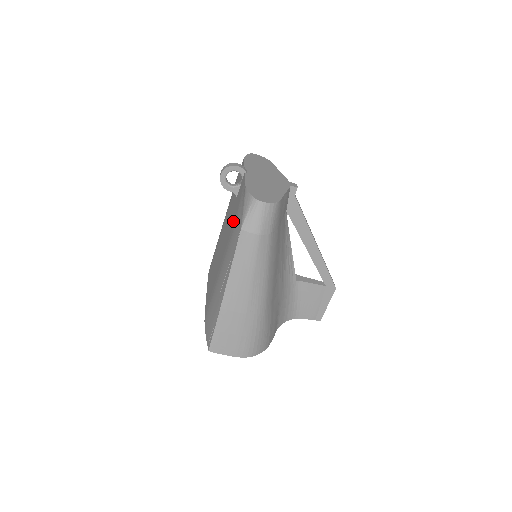
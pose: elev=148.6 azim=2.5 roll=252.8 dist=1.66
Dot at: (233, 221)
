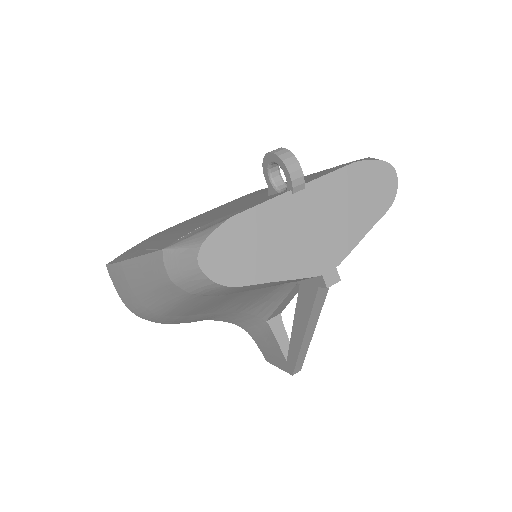
Dot at: occluded
